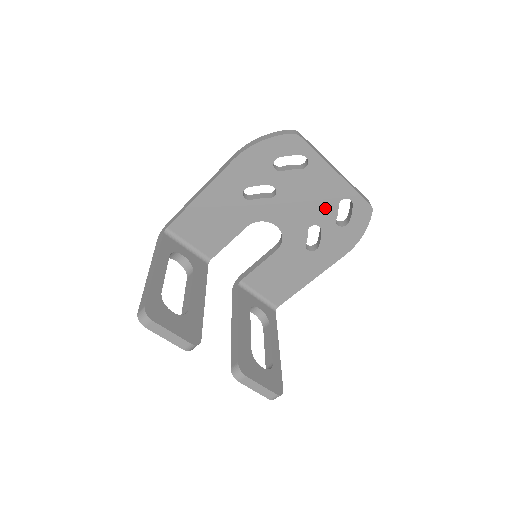
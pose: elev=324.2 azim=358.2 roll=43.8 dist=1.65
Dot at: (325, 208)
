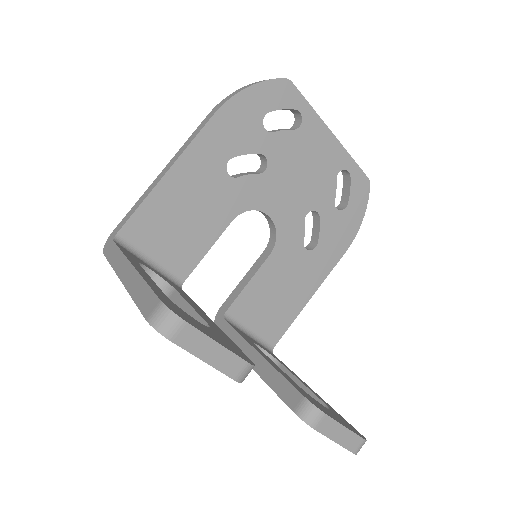
Dot at: (322, 185)
